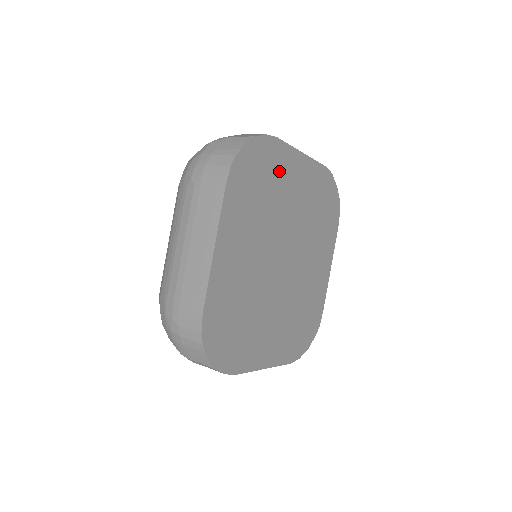
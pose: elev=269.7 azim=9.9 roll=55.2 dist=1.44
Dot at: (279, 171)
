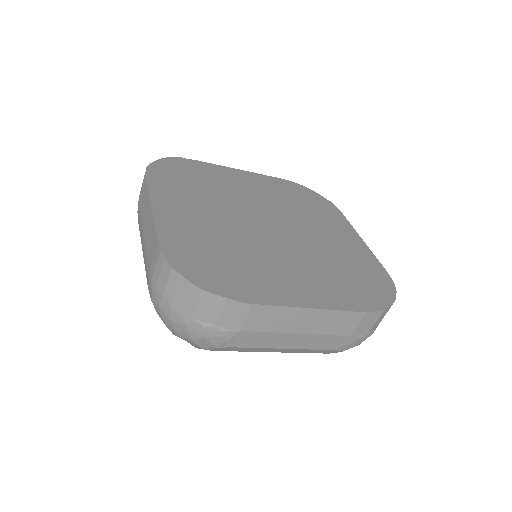
Dot at: (214, 176)
